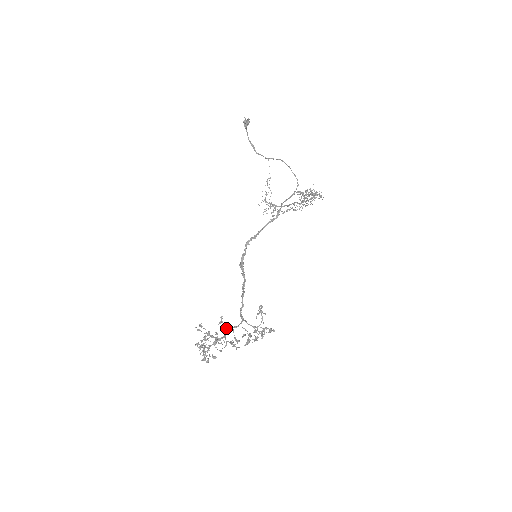
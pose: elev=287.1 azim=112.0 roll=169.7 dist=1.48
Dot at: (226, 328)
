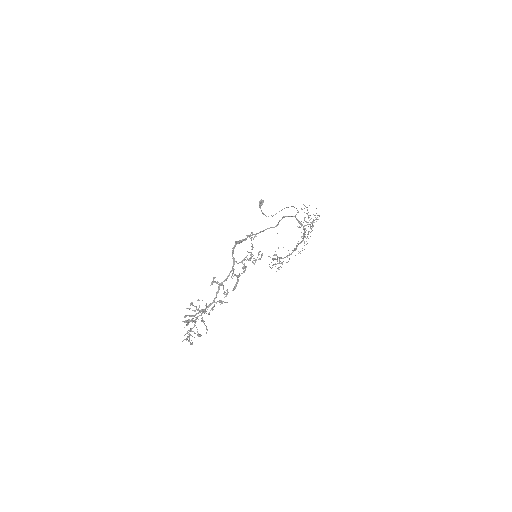
Dot at: (217, 282)
